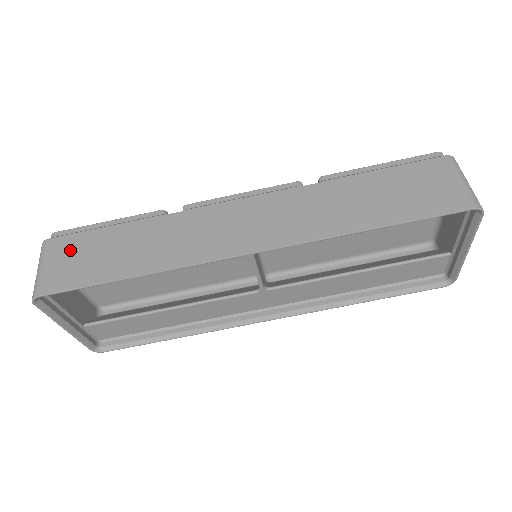
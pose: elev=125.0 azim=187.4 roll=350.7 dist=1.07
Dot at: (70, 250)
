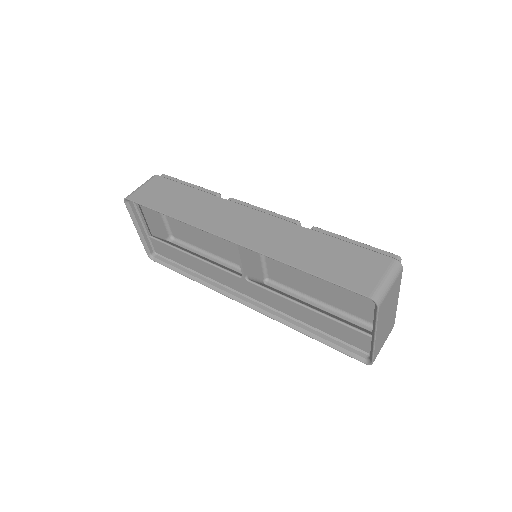
Dot at: (159, 186)
